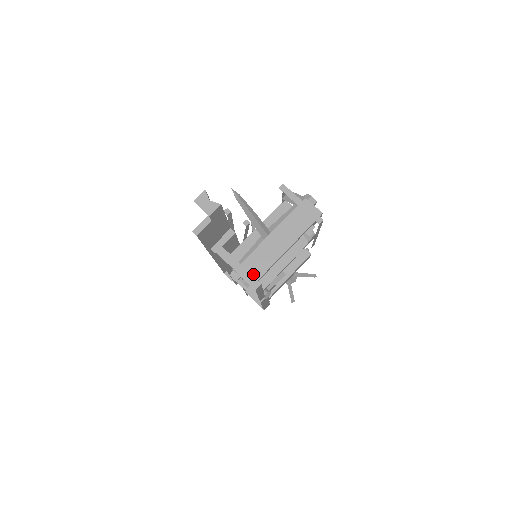
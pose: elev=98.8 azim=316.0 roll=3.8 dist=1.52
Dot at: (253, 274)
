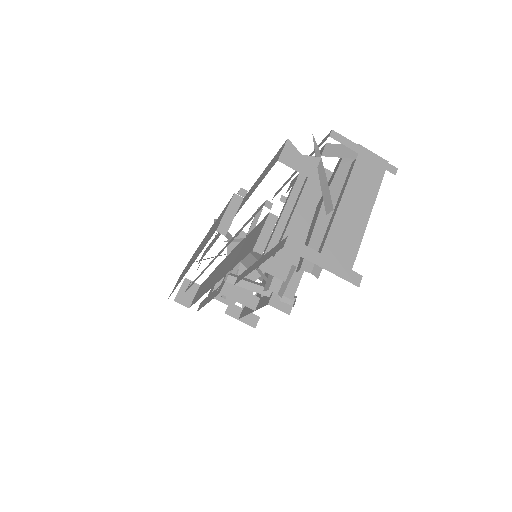
Dot at: (341, 266)
